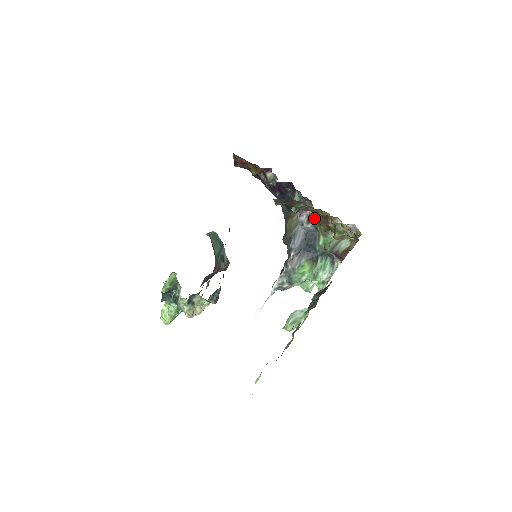
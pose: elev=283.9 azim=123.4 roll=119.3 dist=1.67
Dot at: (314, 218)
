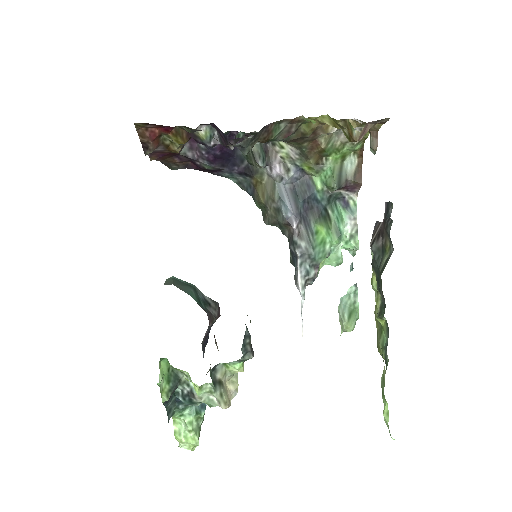
Dot at: (293, 157)
